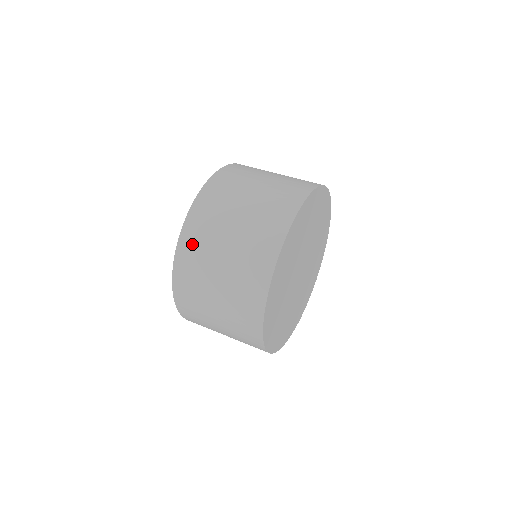
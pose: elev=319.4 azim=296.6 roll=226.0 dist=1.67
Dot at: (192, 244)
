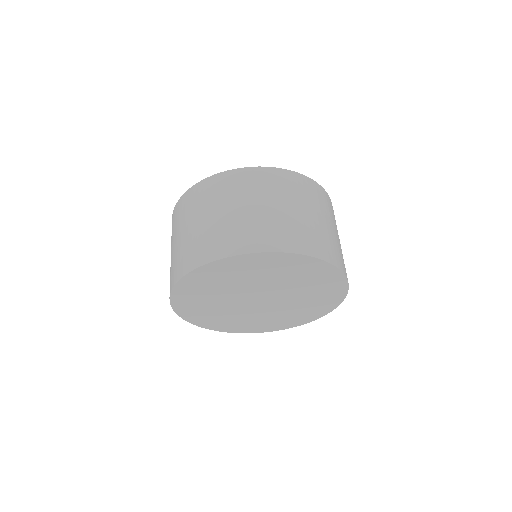
Dot at: occluded
